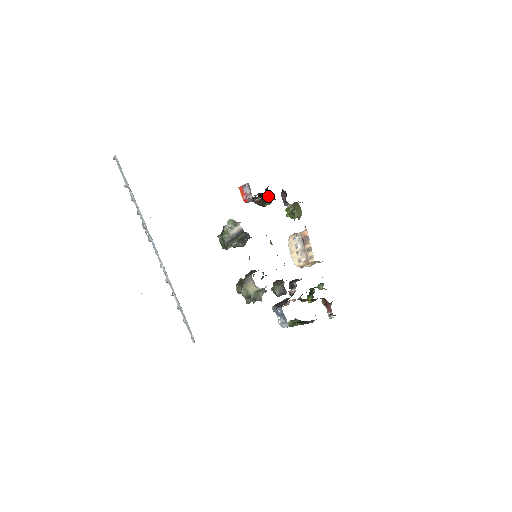
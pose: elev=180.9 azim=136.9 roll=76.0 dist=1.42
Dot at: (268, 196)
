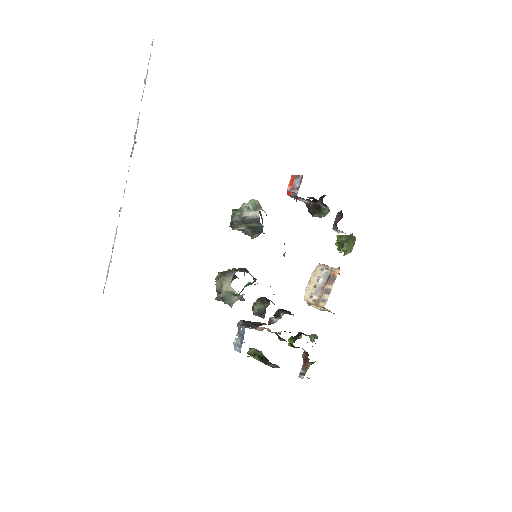
Dot at: occluded
